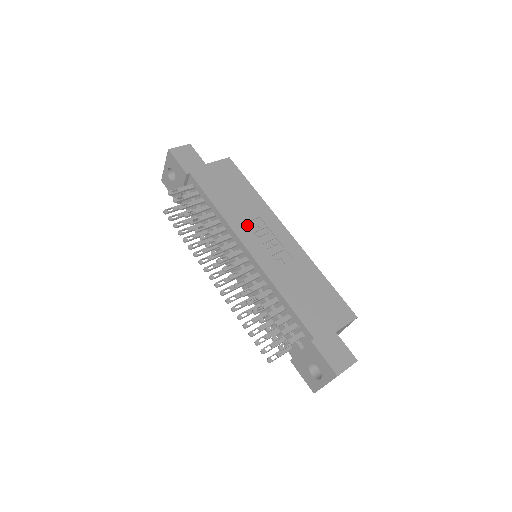
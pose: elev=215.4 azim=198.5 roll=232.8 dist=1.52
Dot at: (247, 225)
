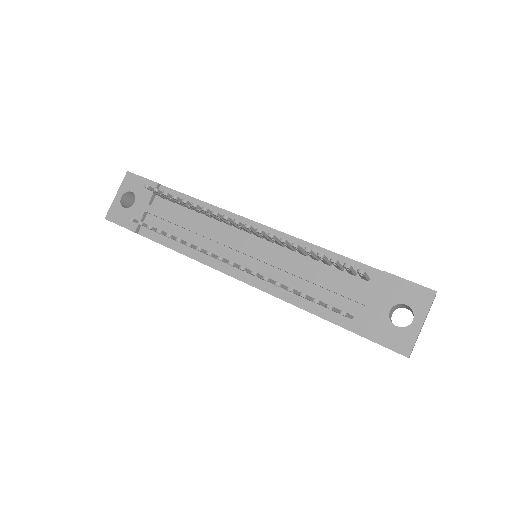
Dot at: occluded
